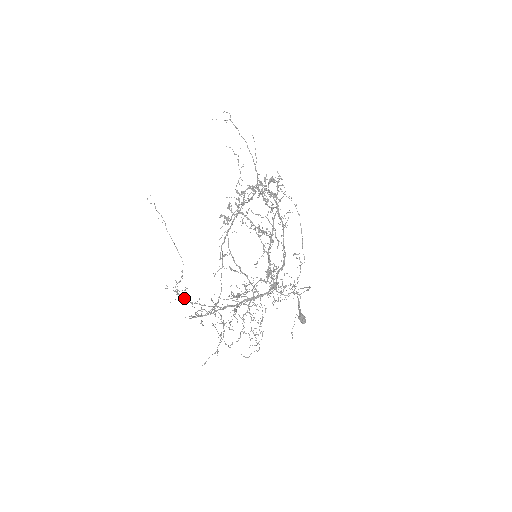
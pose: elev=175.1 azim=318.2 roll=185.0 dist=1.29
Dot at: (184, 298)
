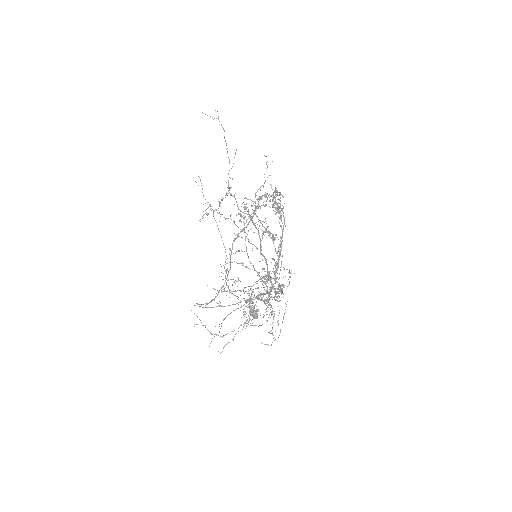
Dot at: (228, 288)
